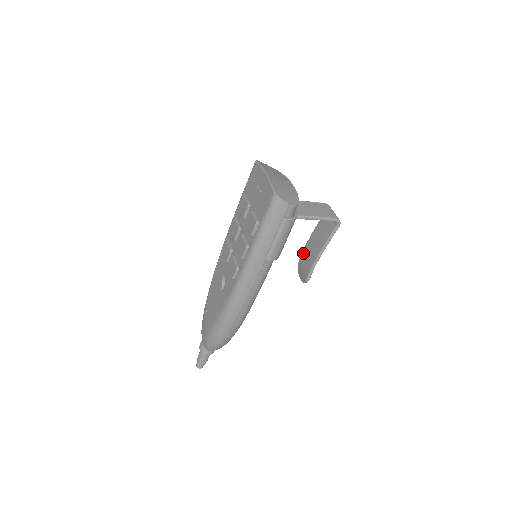
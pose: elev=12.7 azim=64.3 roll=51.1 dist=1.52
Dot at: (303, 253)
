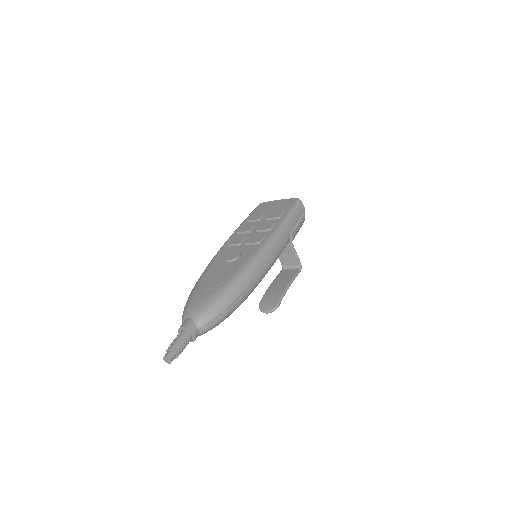
Dot at: (266, 293)
